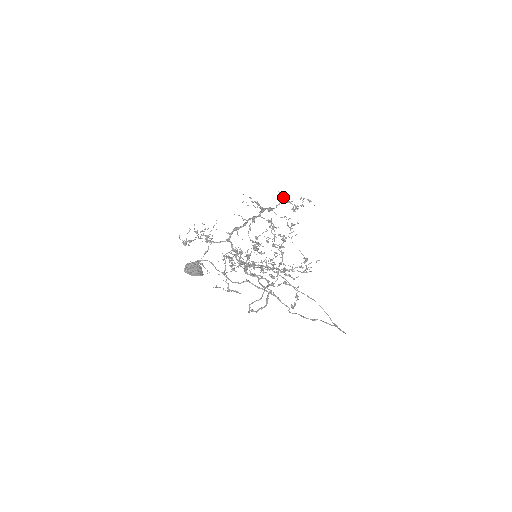
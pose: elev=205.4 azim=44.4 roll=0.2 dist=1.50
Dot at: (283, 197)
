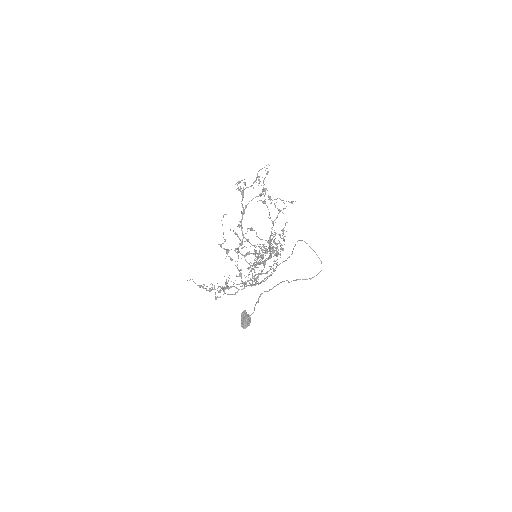
Dot at: (263, 203)
